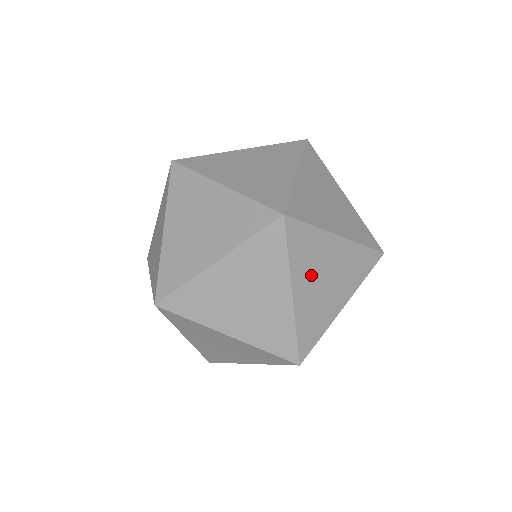
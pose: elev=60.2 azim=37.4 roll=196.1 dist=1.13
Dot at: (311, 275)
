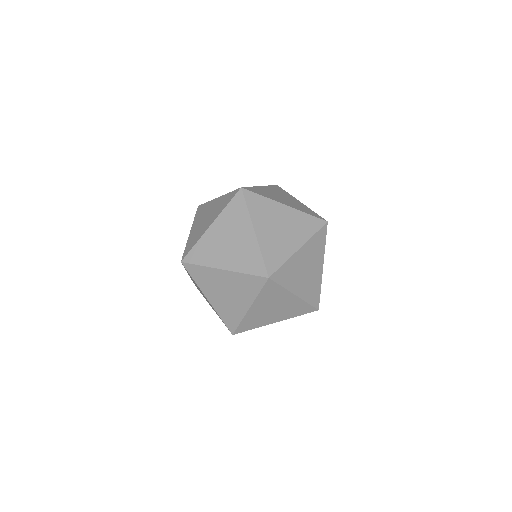
Dot at: occluded
